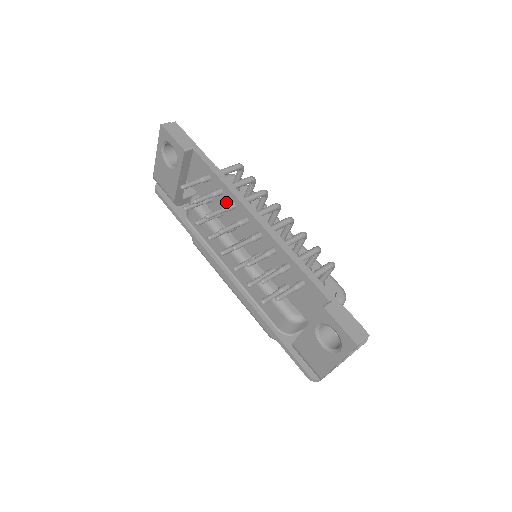
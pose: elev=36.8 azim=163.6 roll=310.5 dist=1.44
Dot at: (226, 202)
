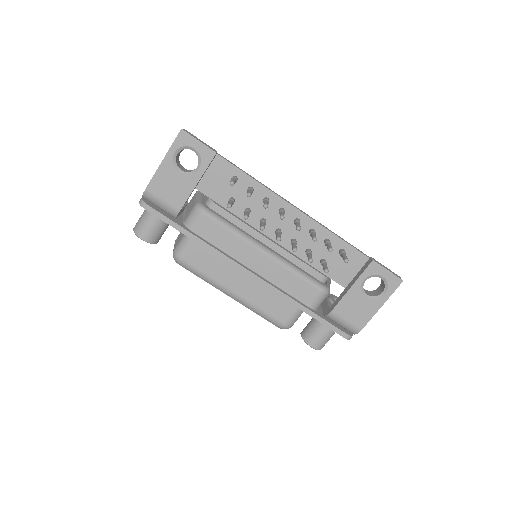
Dot at: (256, 199)
